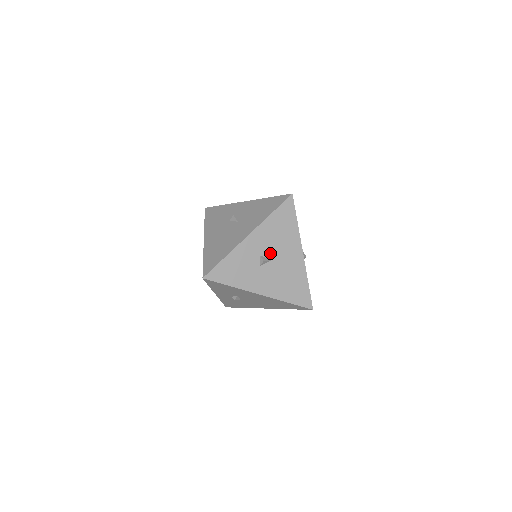
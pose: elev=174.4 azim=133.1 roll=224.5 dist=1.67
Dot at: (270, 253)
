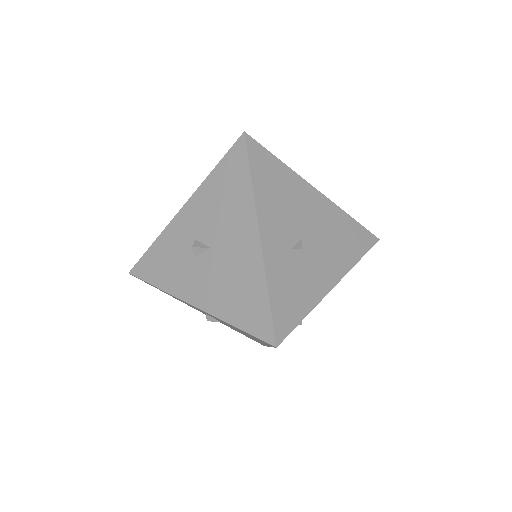
Dot at: (209, 236)
